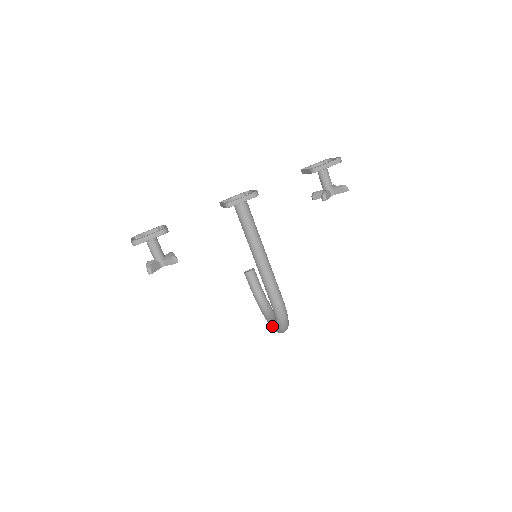
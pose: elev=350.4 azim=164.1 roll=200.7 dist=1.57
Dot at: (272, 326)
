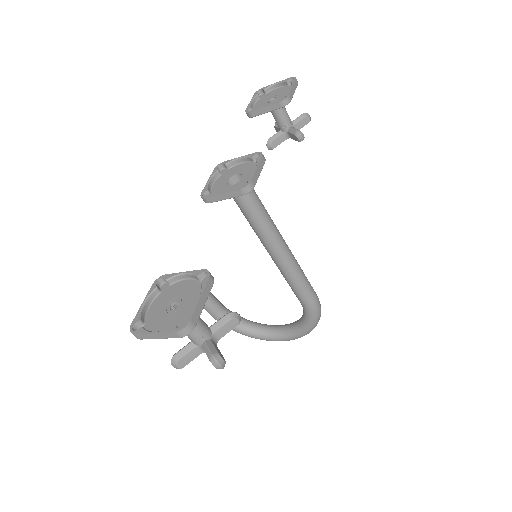
Dot at: (280, 338)
